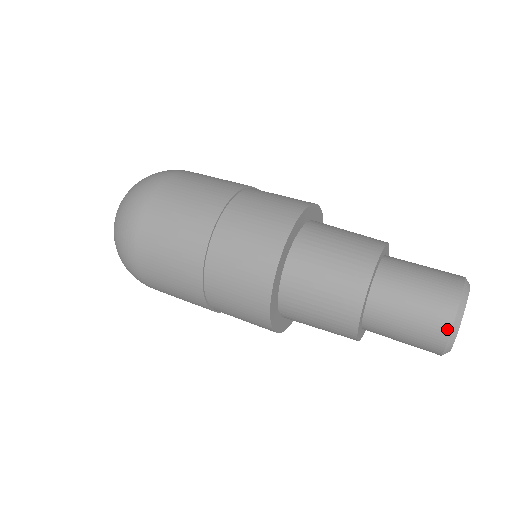
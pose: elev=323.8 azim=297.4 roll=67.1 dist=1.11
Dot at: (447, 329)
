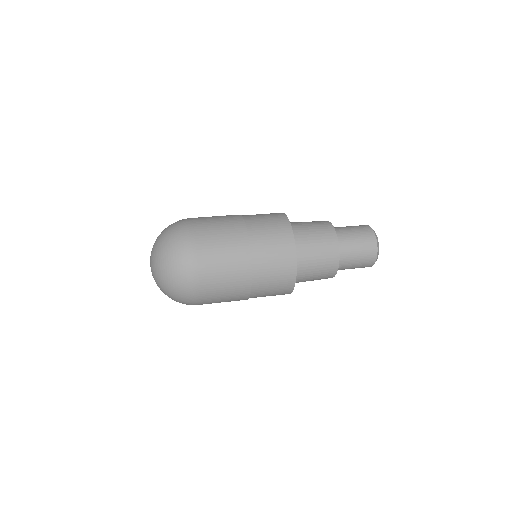
Dot at: (373, 264)
